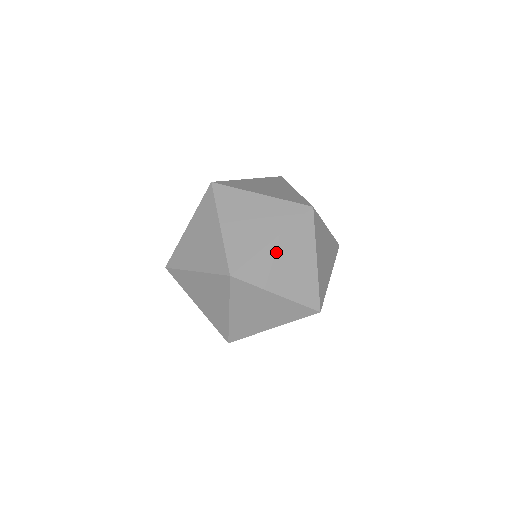
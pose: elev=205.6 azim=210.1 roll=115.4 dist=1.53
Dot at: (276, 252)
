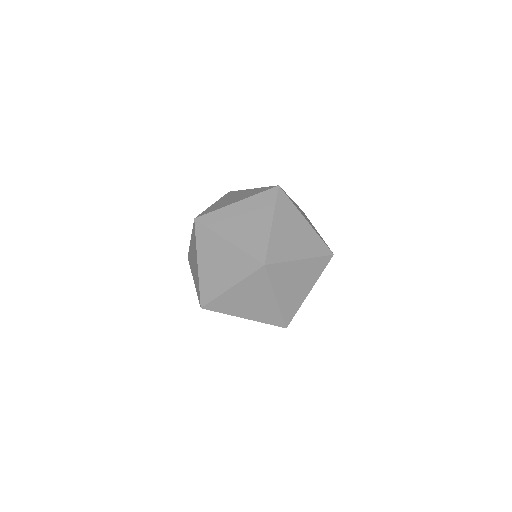
Dot at: (236, 294)
